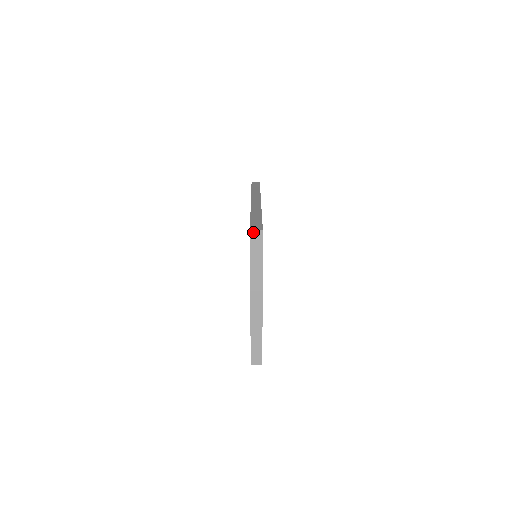
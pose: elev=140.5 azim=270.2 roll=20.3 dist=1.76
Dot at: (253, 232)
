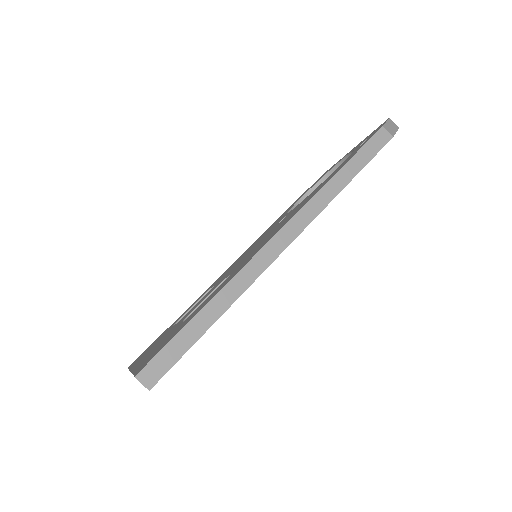
Dot at: (138, 380)
